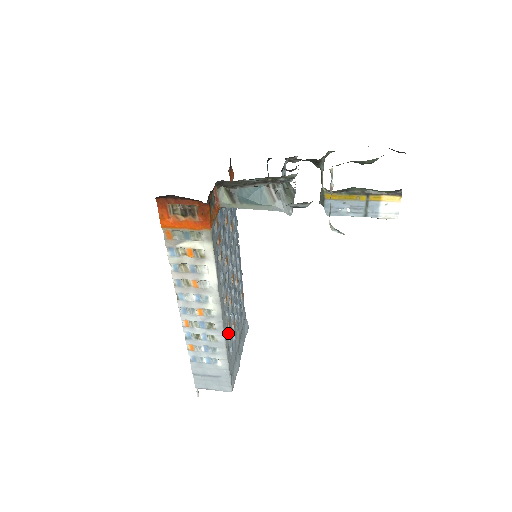
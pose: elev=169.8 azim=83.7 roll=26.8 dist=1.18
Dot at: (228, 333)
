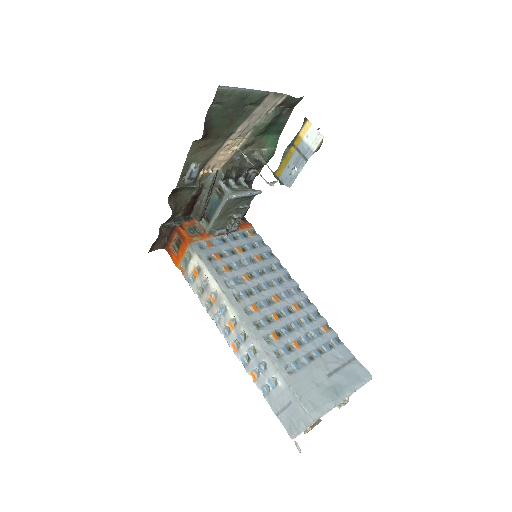
Dot at: (274, 344)
